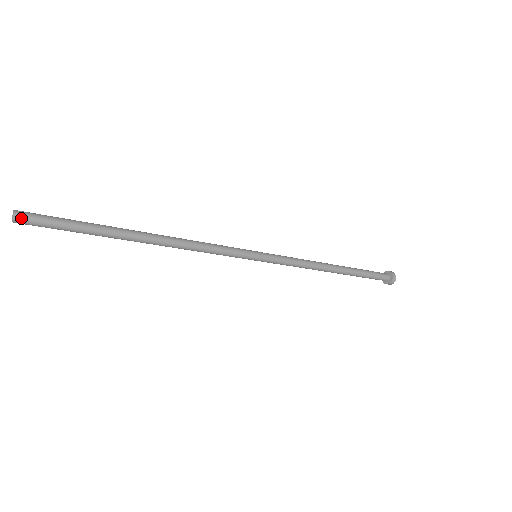
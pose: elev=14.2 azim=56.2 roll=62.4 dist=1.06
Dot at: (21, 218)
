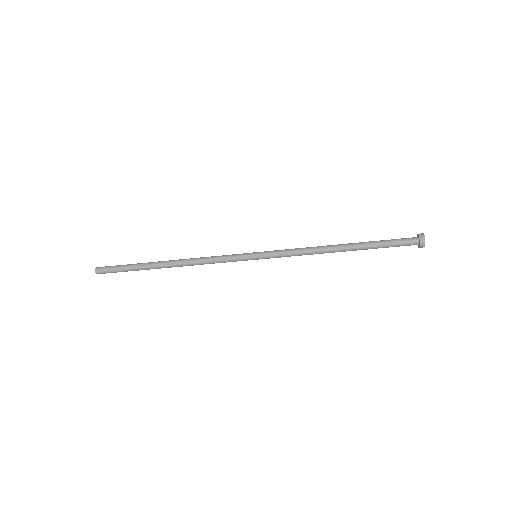
Dot at: (100, 273)
